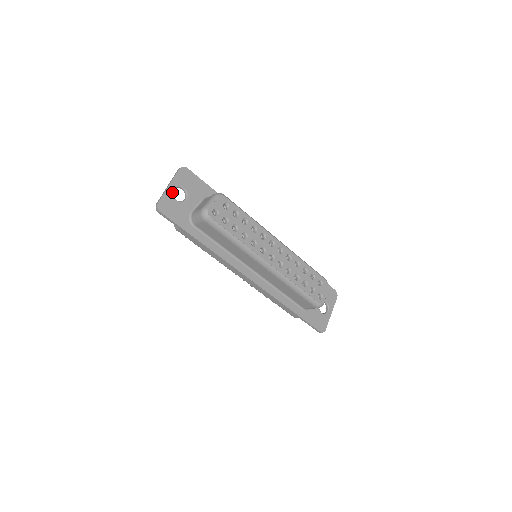
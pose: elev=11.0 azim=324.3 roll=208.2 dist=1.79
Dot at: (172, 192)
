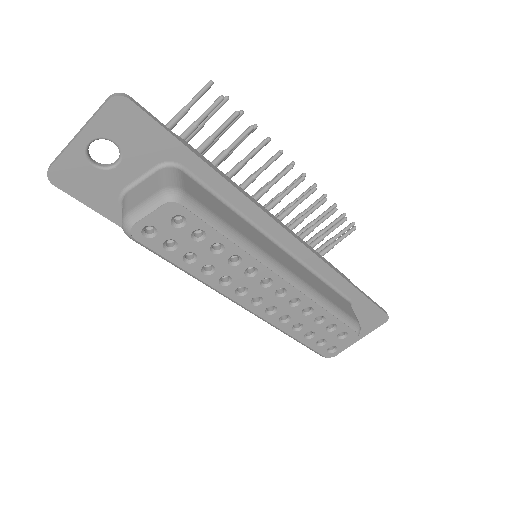
Dot at: (84, 149)
